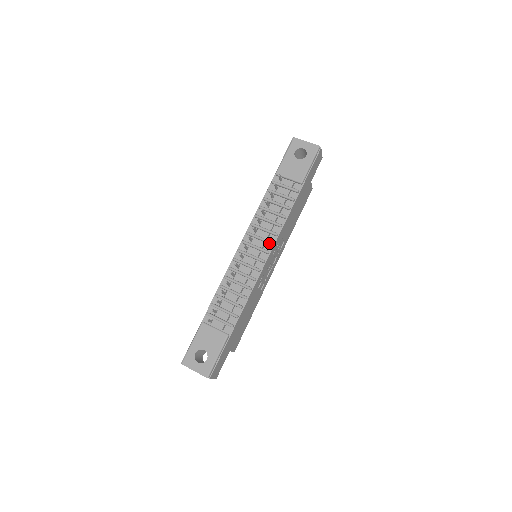
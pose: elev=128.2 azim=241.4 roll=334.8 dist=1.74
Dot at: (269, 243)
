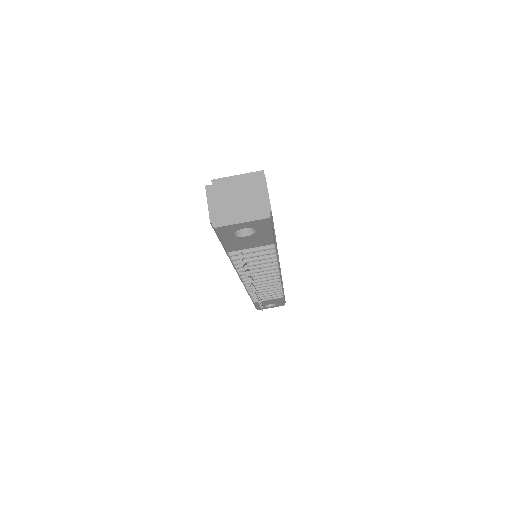
Dot at: occluded
